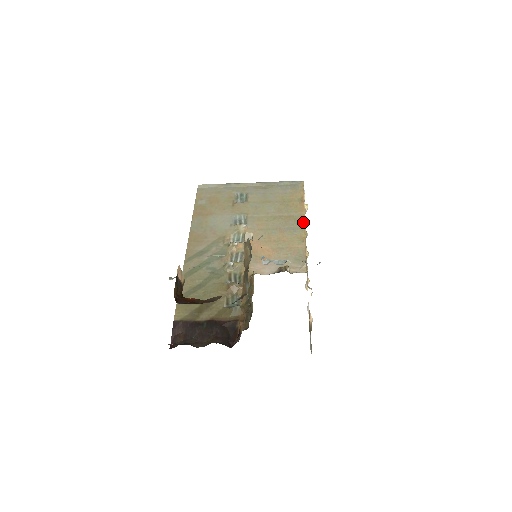
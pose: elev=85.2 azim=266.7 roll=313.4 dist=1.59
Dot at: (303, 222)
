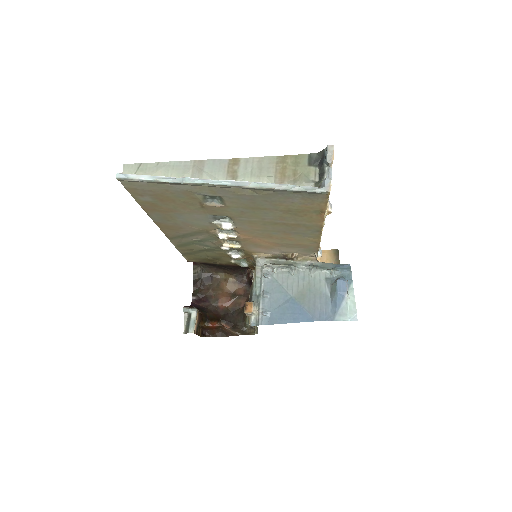
Dot at: (319, 231)
